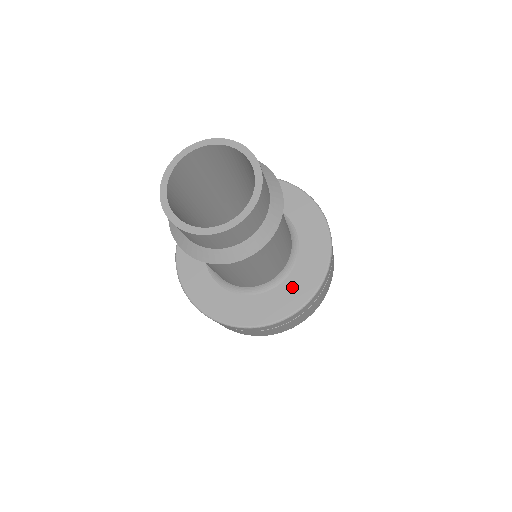
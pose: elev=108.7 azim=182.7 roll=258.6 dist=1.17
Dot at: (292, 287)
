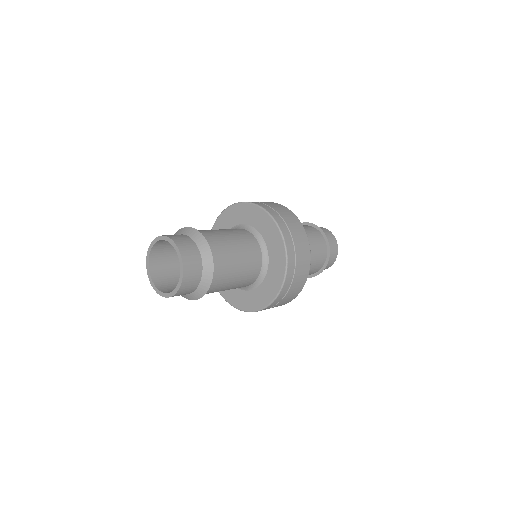
Dot at: (274, 268)
